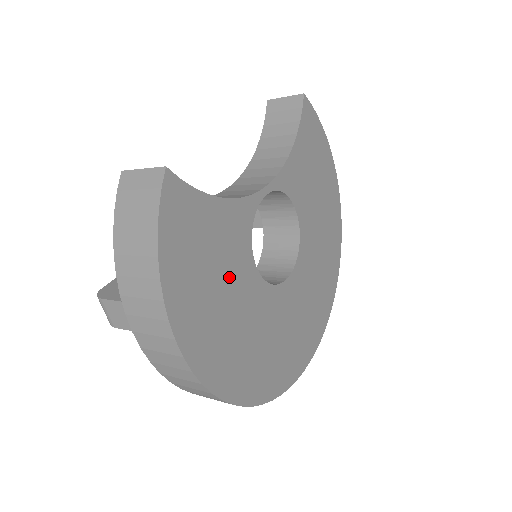
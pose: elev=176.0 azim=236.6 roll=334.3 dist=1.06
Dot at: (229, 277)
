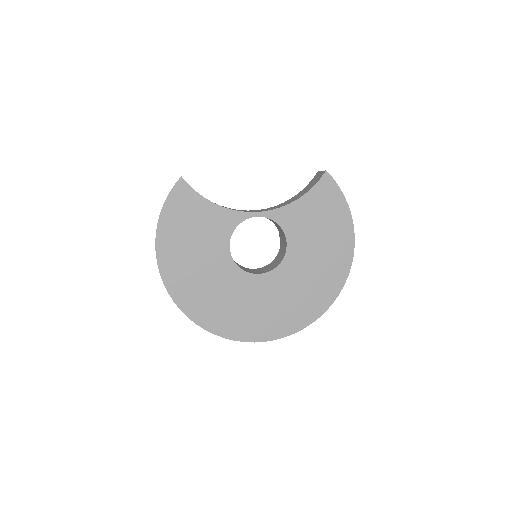
Dot at: (205, 245)
